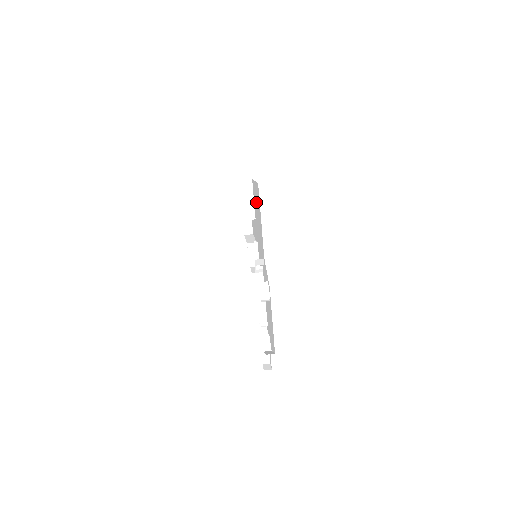
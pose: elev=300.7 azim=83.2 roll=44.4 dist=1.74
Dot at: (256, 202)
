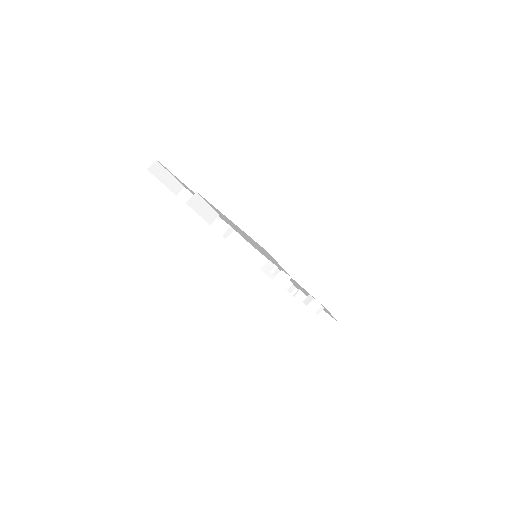
Dot at: (238, 229)
